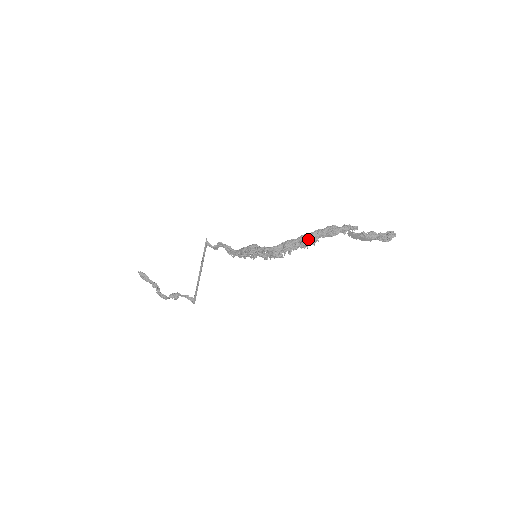
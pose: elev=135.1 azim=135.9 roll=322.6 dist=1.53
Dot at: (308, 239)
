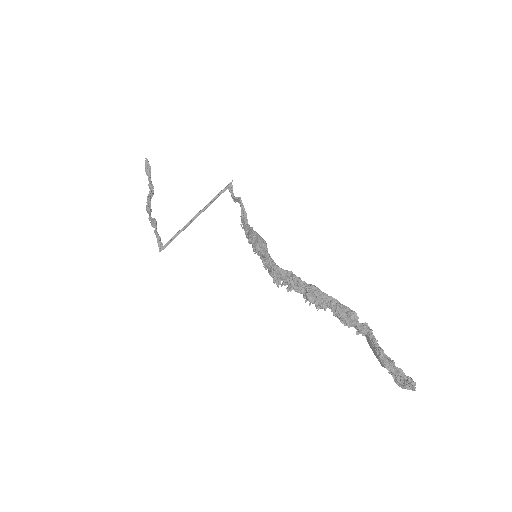
Dot at: (316, 297)
